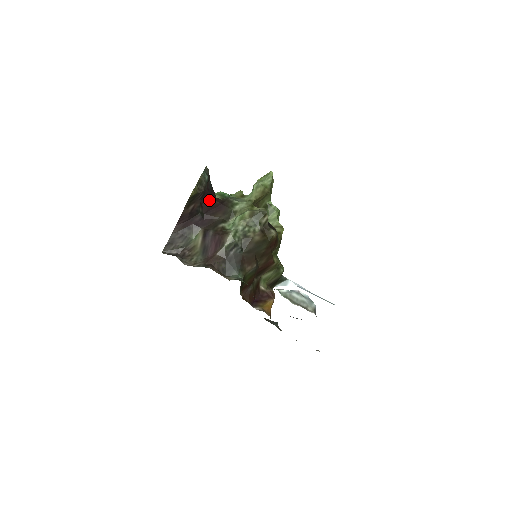
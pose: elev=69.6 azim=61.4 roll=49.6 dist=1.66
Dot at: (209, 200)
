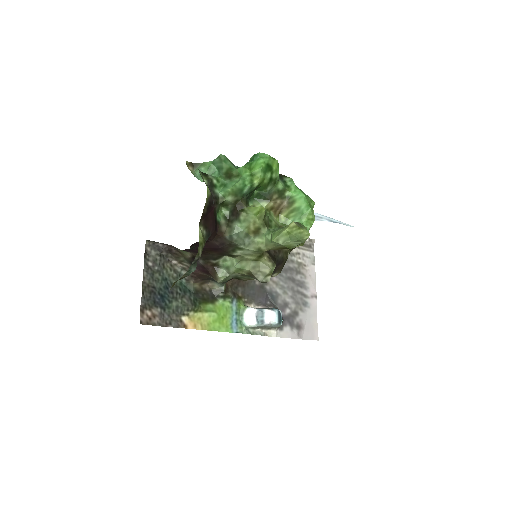
Dot at: occluded
